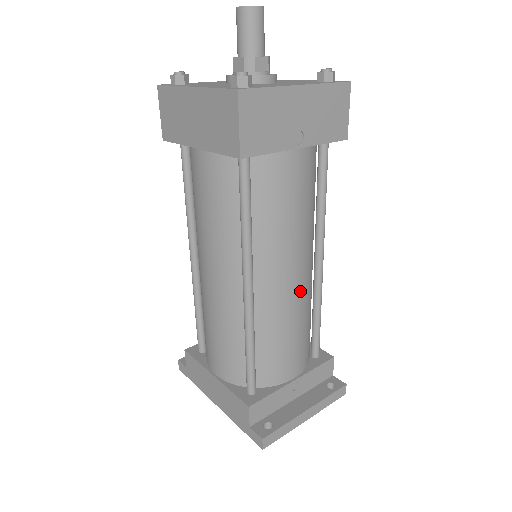
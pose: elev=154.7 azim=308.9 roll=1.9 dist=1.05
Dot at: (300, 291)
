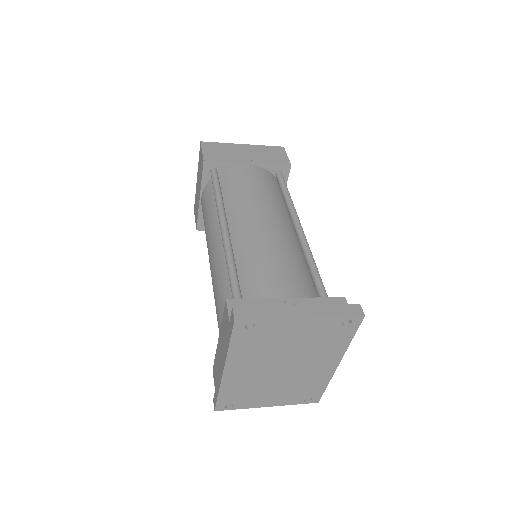
Dot at: (274, 232)
